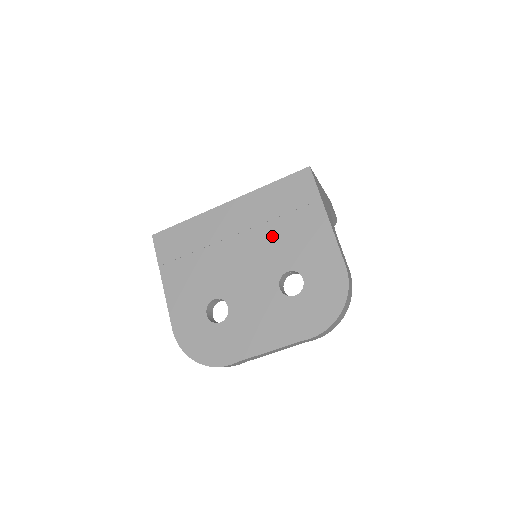
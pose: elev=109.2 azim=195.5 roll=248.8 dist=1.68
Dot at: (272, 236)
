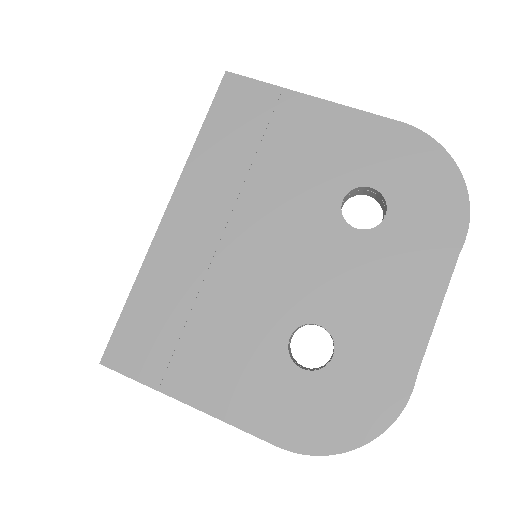
Dot at: (273, 185)
